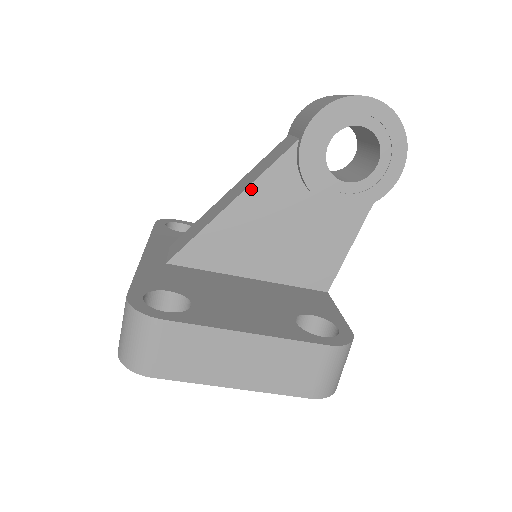
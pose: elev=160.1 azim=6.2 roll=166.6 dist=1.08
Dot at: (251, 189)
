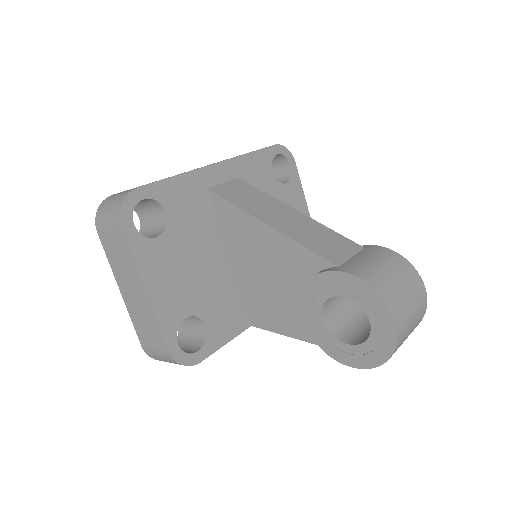
Dot at: (284, 238)
